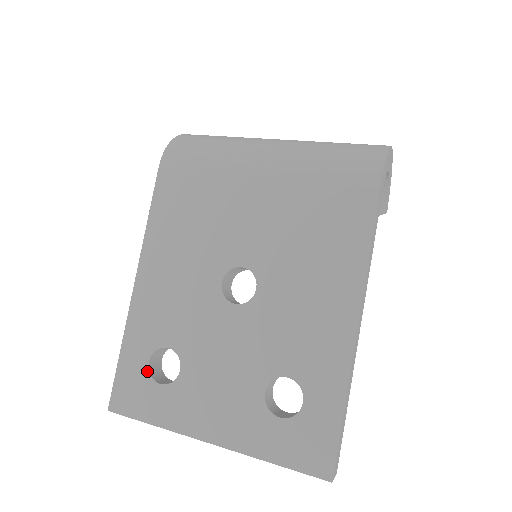
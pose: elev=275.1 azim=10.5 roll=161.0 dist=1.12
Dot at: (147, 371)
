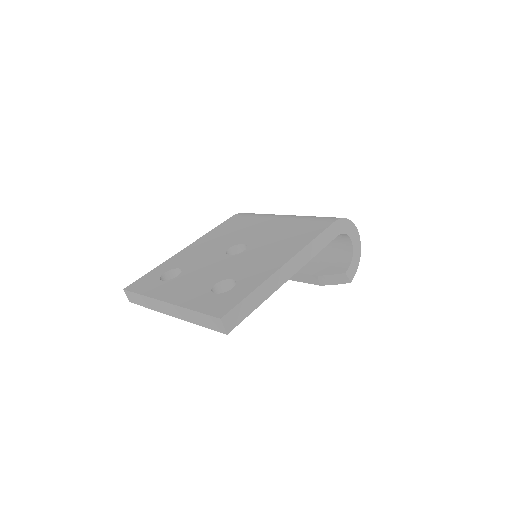
Dot at: (160, 276)
